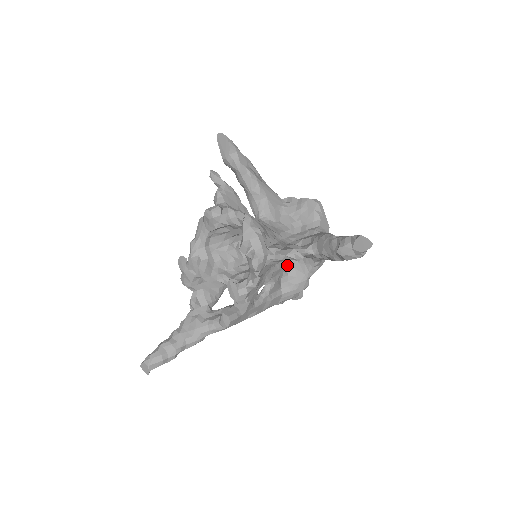
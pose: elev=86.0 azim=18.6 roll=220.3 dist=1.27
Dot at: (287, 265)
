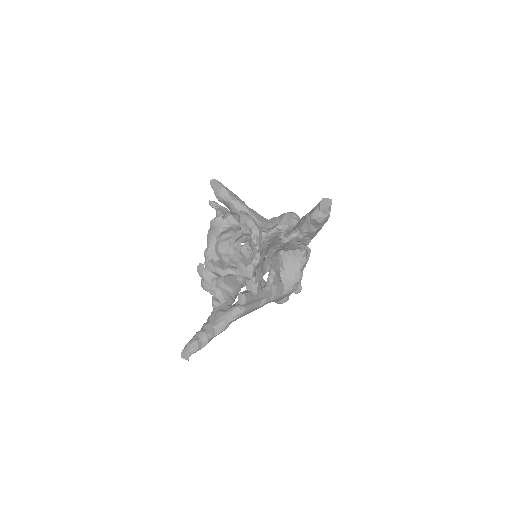
Dot at: (282, 261)
